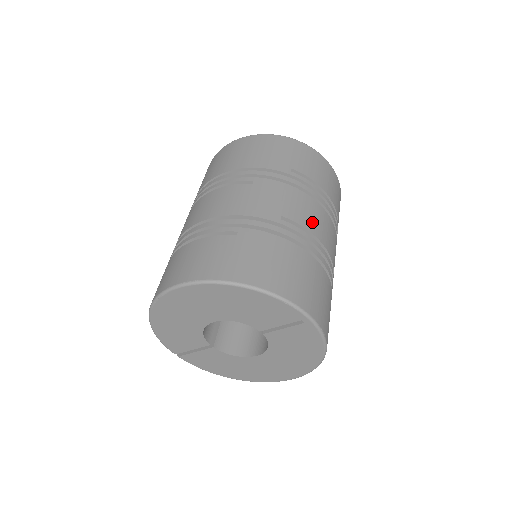
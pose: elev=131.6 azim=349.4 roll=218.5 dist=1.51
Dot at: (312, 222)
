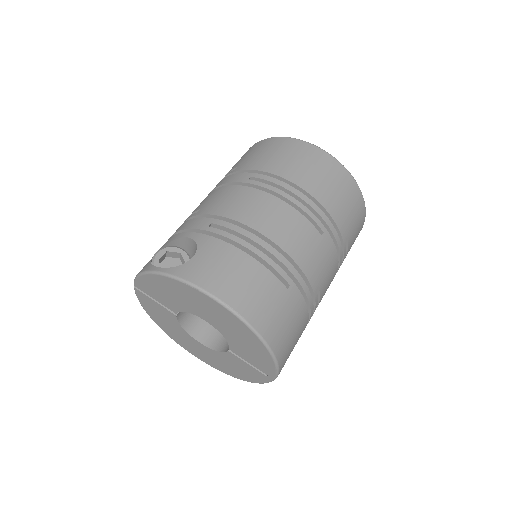
Dot at: occluded
